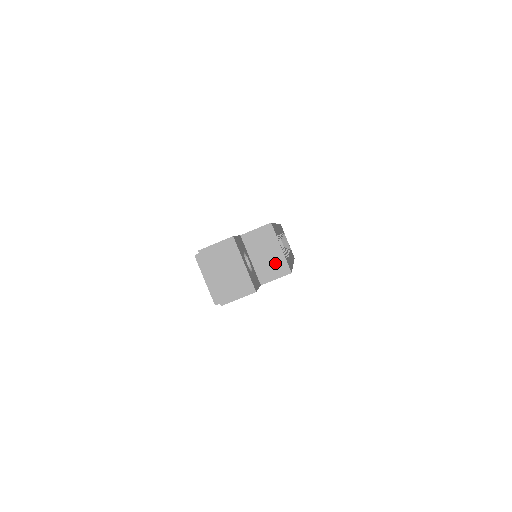
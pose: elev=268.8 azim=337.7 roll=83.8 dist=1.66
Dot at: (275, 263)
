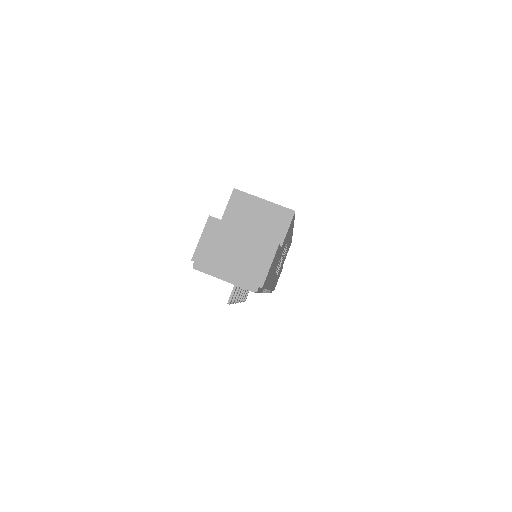
Dot at: (272, 218)
